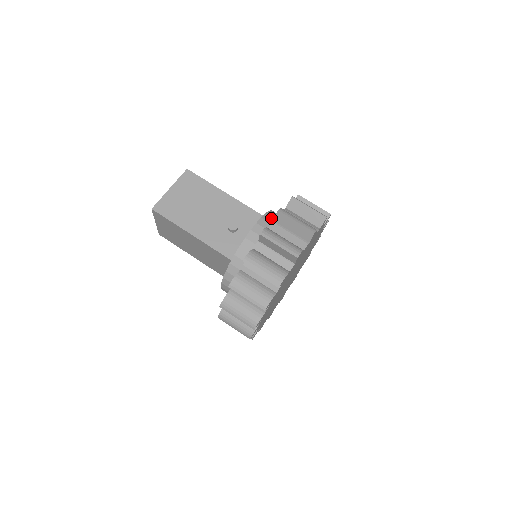
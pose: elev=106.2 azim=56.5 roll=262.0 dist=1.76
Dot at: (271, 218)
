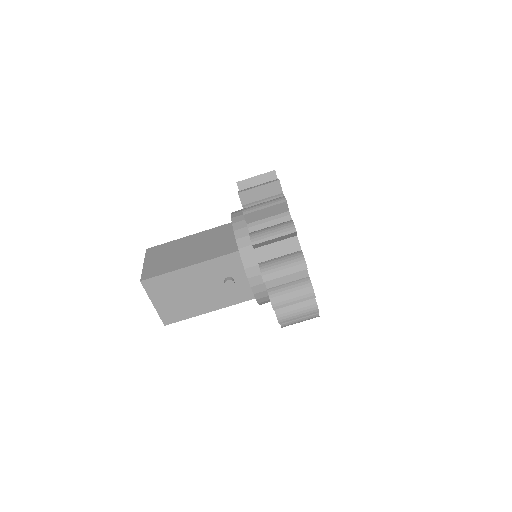
Dot at: (250, 259)
